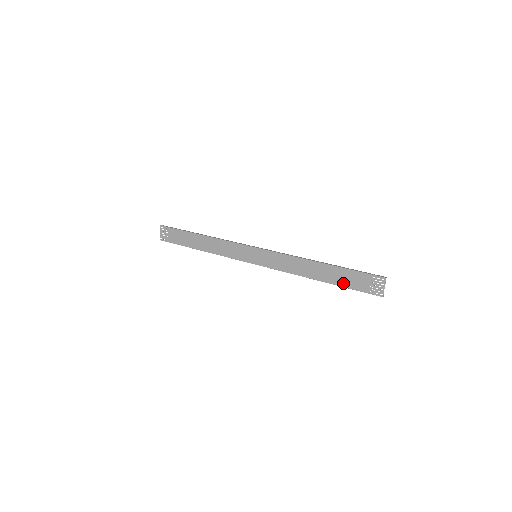
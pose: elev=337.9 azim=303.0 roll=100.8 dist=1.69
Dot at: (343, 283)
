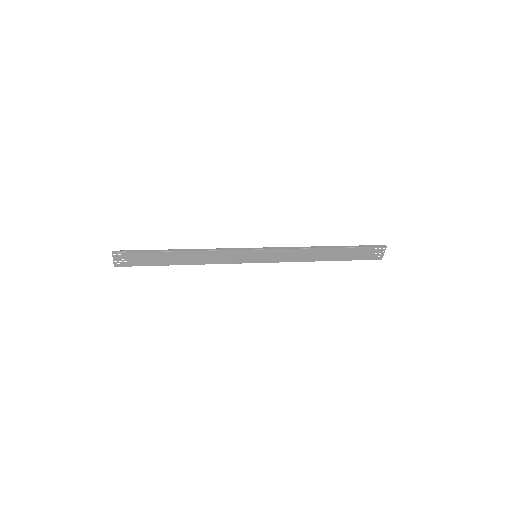
Dot at: (348, 258)
